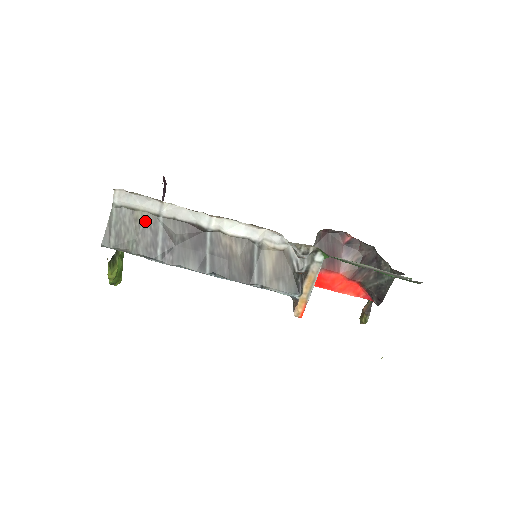
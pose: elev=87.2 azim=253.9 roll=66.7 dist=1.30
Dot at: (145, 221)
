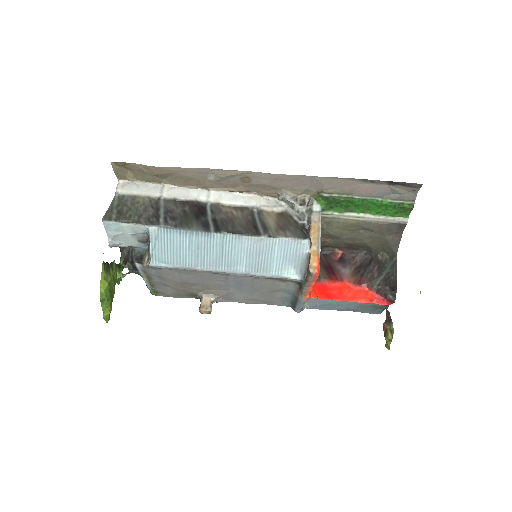
Dot at: (146, 203)
